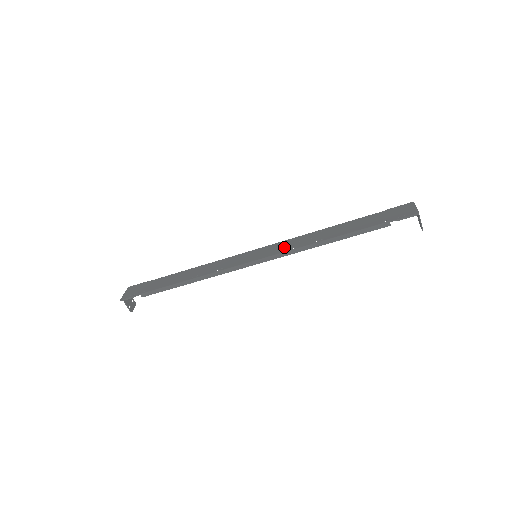
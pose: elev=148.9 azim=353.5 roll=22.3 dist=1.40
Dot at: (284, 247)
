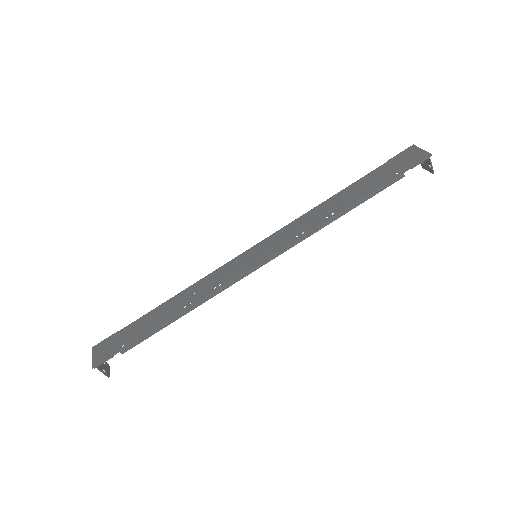
Dot at: (288, 235)
